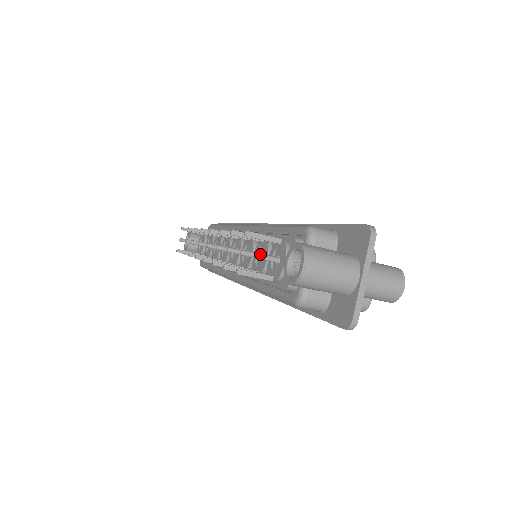
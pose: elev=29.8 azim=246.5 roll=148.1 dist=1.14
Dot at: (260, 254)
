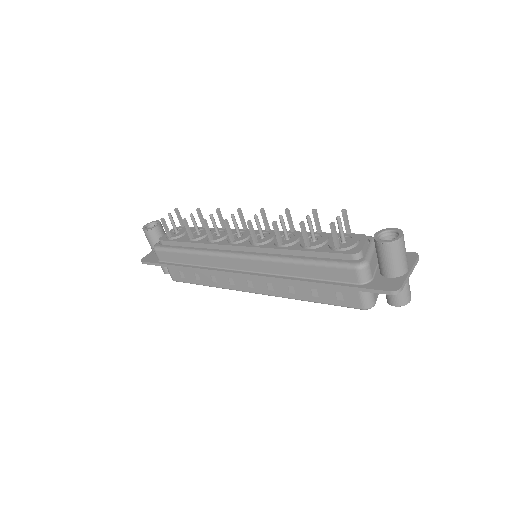
Dot at: occluded
